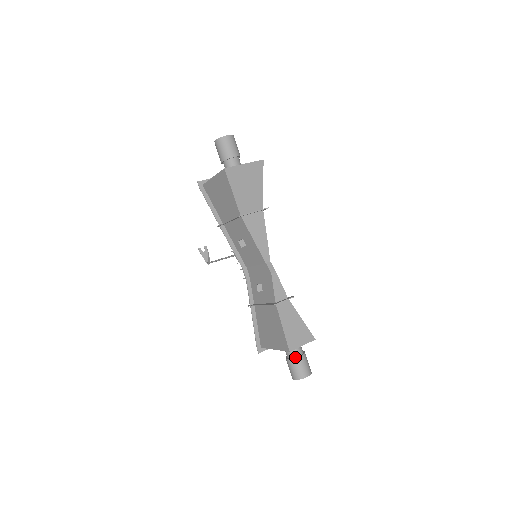
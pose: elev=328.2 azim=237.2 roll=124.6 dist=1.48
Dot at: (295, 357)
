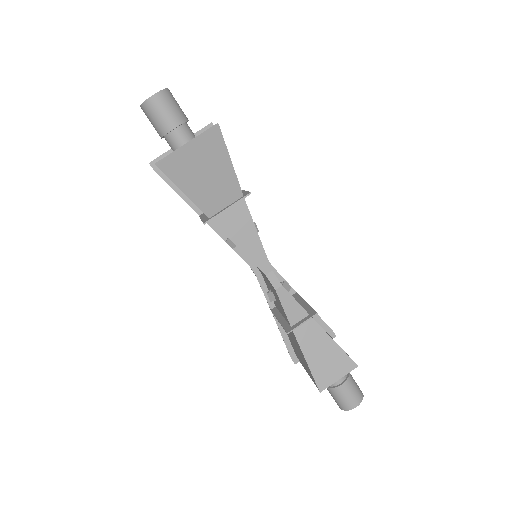
Dot at: (334, 387)
